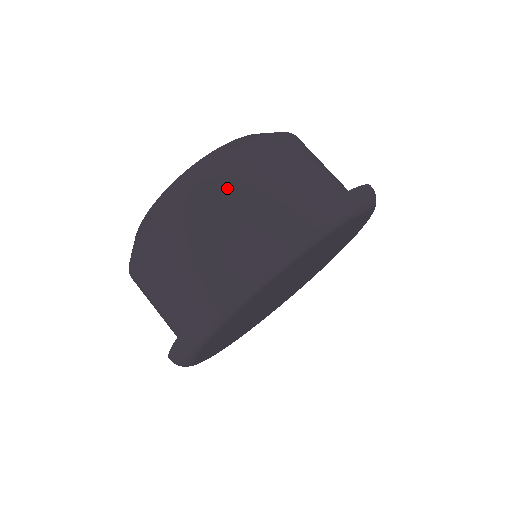
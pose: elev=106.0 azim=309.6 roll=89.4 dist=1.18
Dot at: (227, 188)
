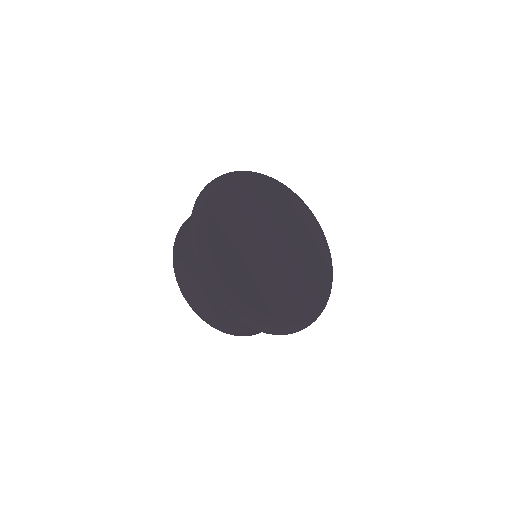
Dot at: occluded
